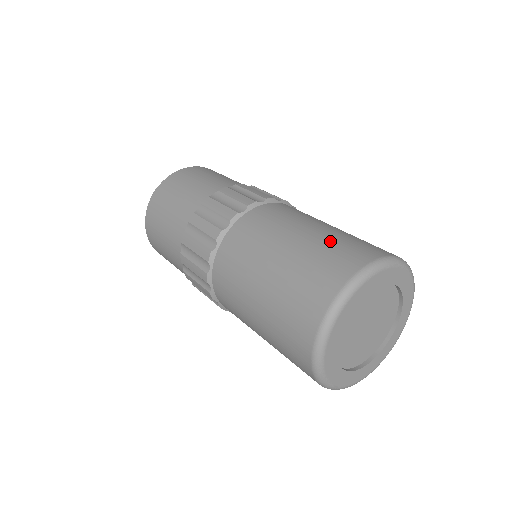
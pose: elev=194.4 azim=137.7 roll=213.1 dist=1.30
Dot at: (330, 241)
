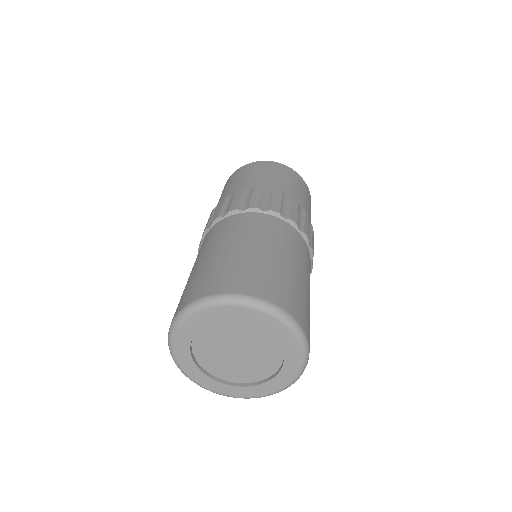
Dot at: (202, 272)
